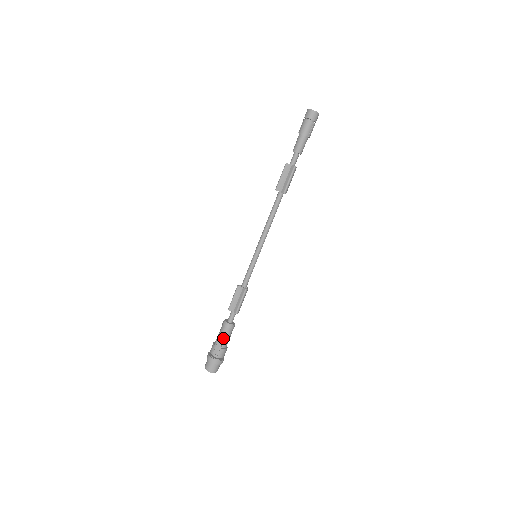
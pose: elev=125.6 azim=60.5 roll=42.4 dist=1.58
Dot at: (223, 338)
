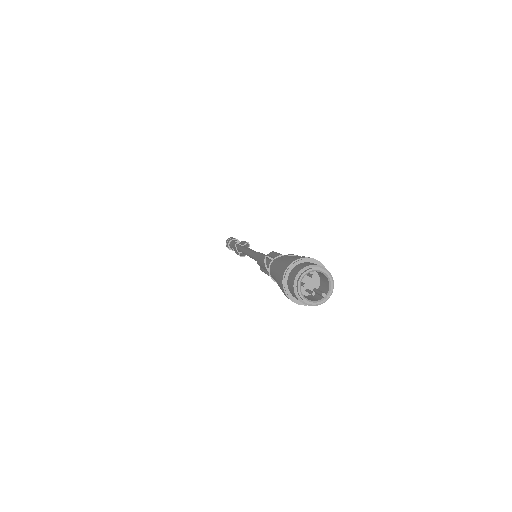
Dot at: occluded
